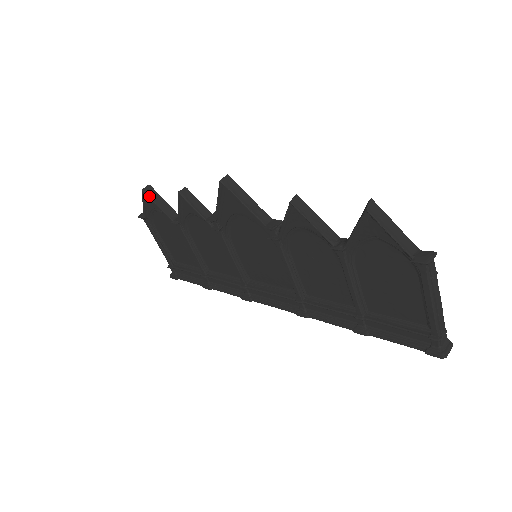
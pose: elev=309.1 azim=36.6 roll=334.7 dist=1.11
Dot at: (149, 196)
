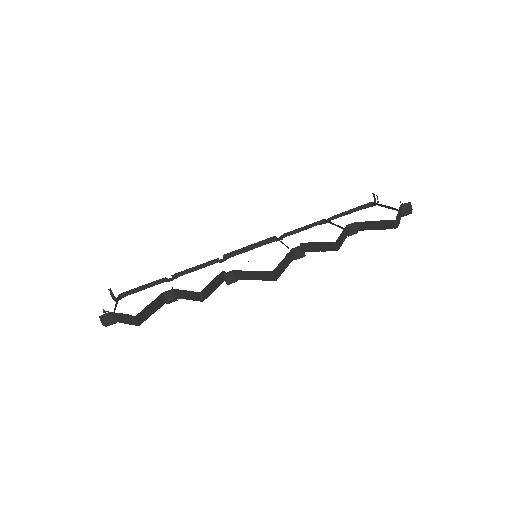
Dot at: (145, 320)
